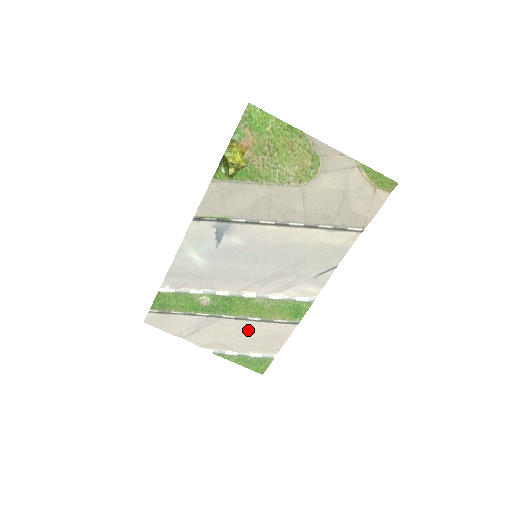
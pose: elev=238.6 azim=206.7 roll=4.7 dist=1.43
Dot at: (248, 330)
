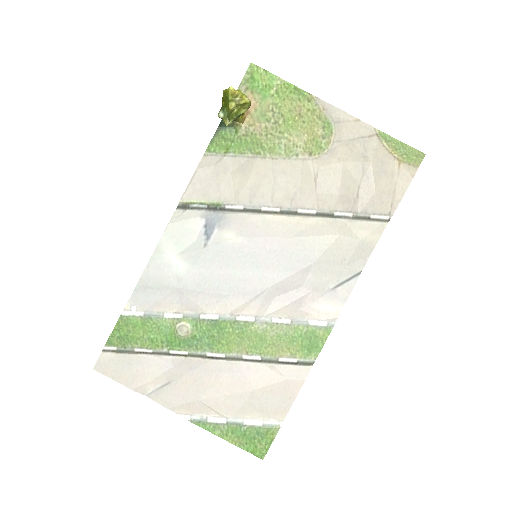
Dot at: (243, 377)
